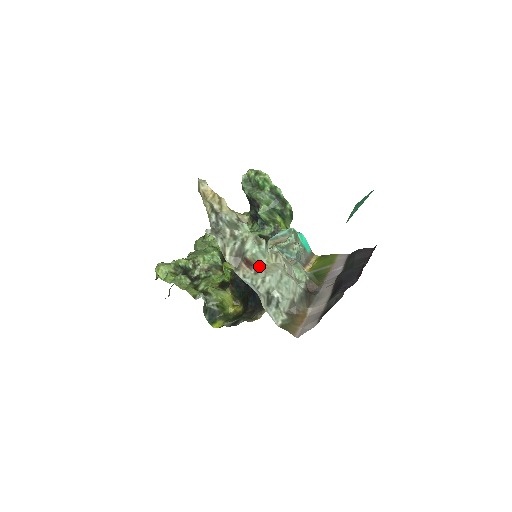
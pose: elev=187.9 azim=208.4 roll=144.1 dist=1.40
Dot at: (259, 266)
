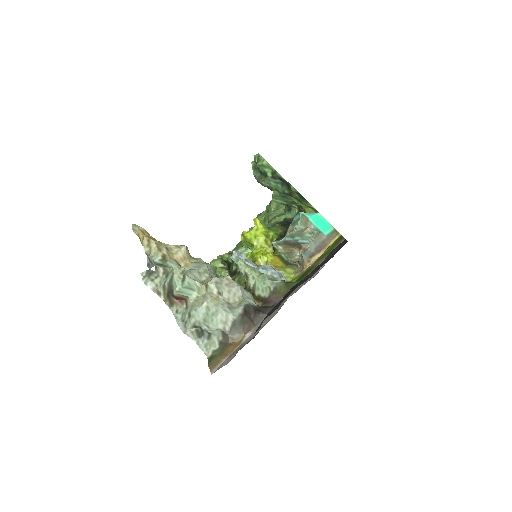
Dot at: (189, 300)
